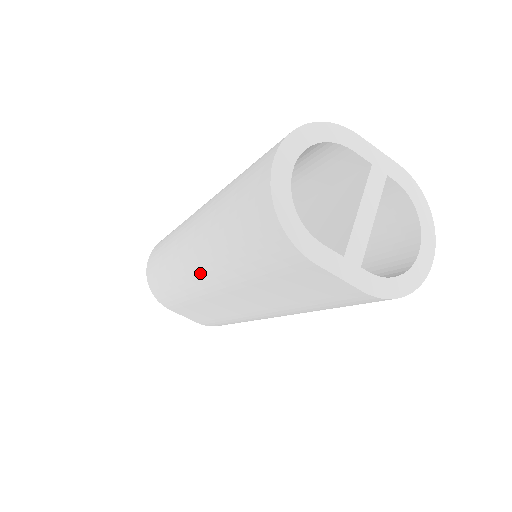
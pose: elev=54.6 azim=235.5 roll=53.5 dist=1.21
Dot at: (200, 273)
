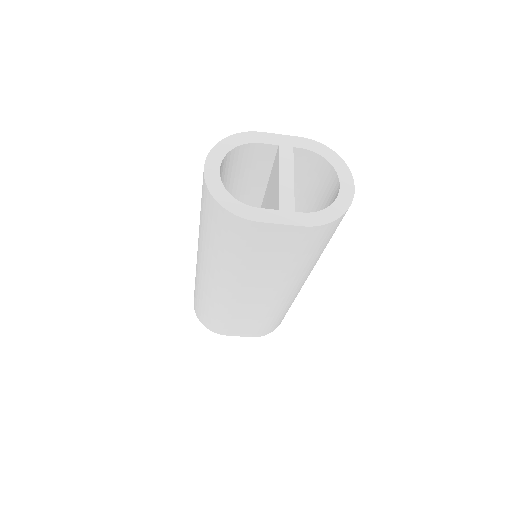
Dot at: (216, 283)
